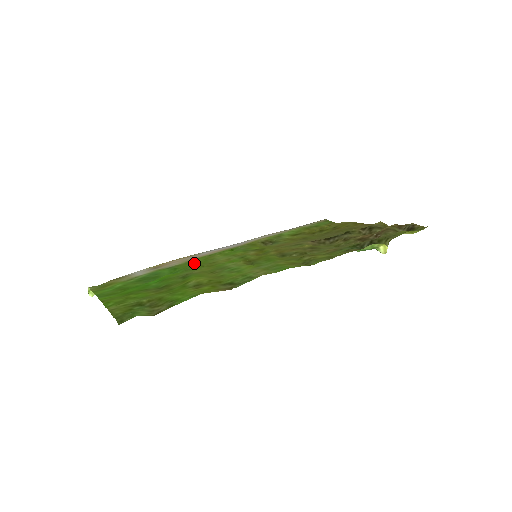
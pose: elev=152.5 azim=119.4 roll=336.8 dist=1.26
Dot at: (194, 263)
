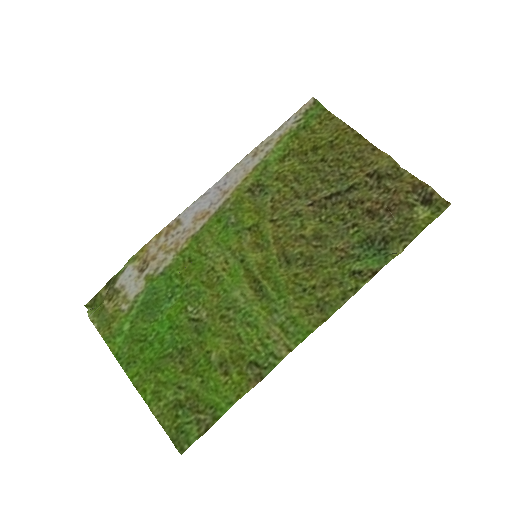
Dot at: (186, 261)
